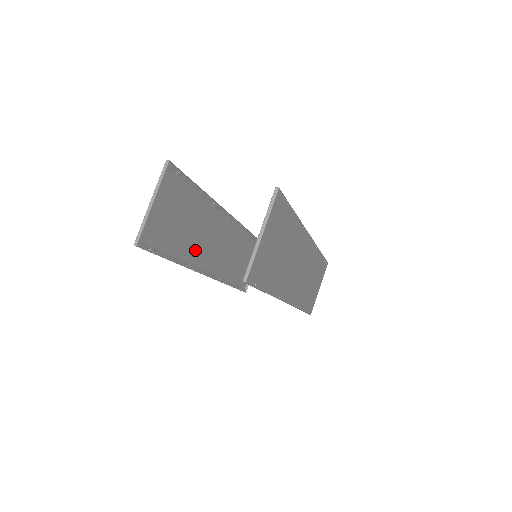
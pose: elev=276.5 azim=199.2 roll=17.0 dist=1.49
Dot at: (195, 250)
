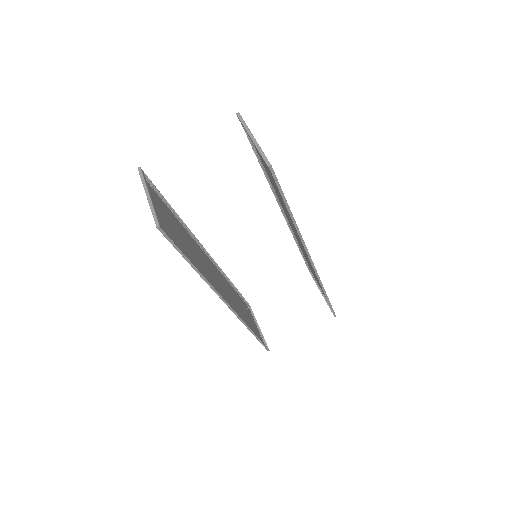
Dot at: (204, 272)
